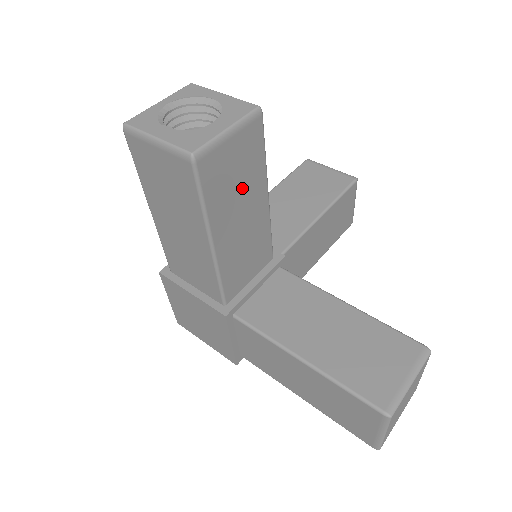
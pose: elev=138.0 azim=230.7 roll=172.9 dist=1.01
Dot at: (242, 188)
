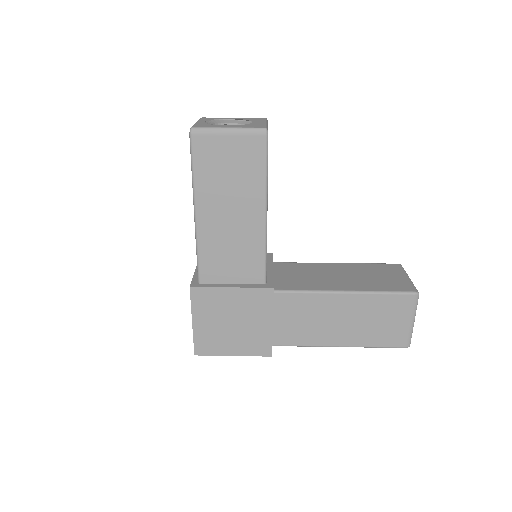
Dot at: occluded
